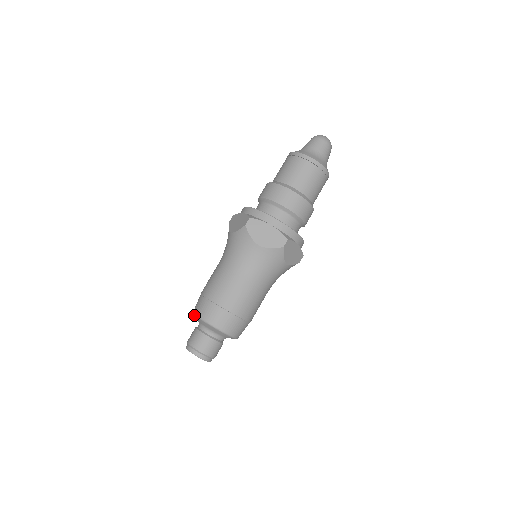
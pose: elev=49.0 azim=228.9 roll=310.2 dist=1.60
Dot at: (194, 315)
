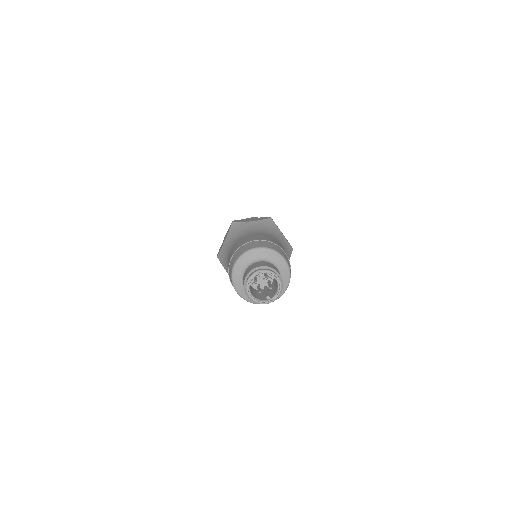
Dot at: (234, 269)
